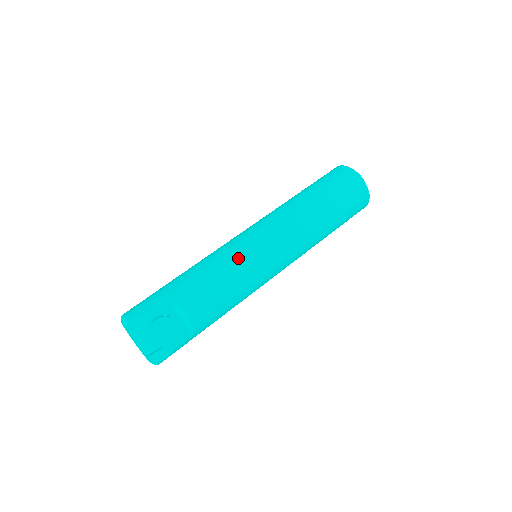
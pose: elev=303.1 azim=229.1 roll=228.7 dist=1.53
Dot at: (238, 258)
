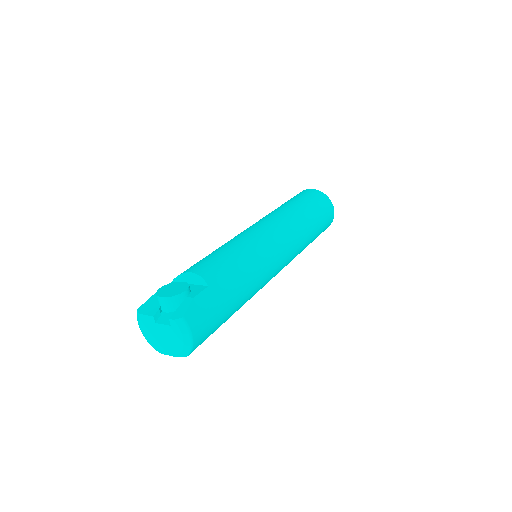
Dot at: occluded
